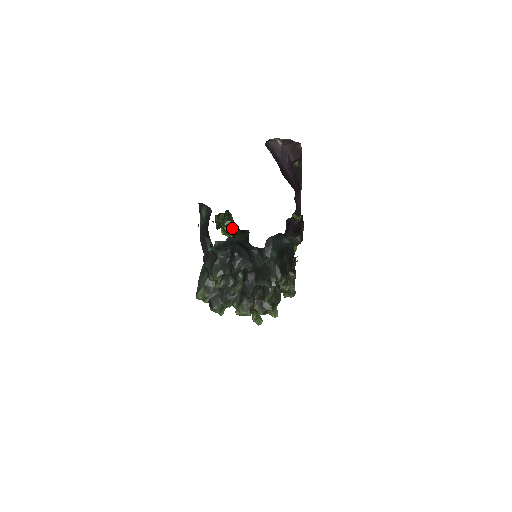
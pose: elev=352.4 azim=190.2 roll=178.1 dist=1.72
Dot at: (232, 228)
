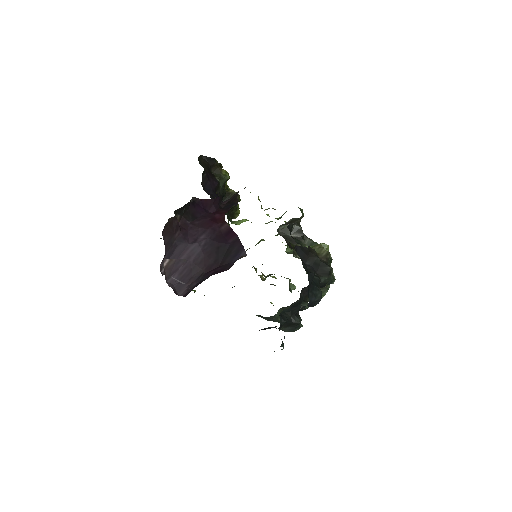
Dot at: occluded
